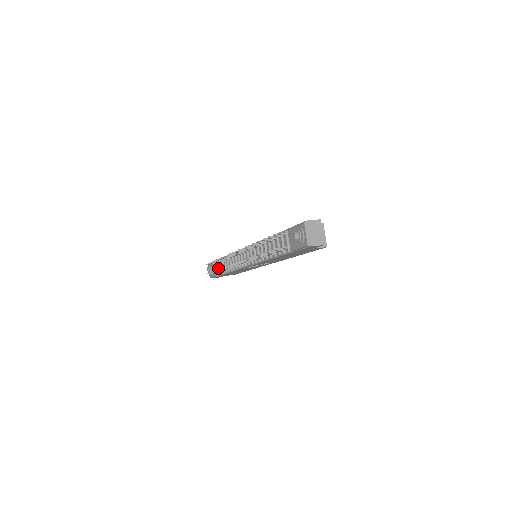
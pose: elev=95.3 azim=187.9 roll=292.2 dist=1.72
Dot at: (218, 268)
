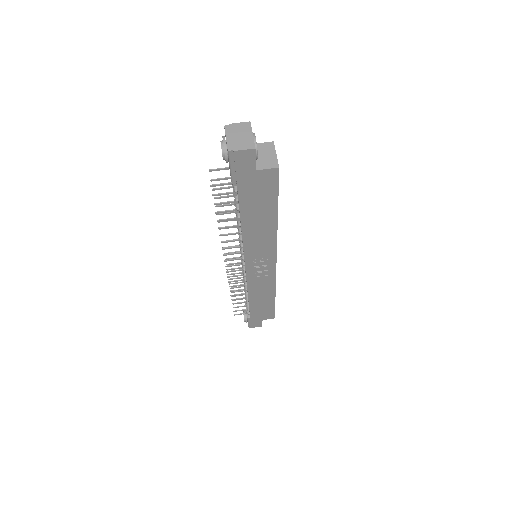
Dot at: occluded
